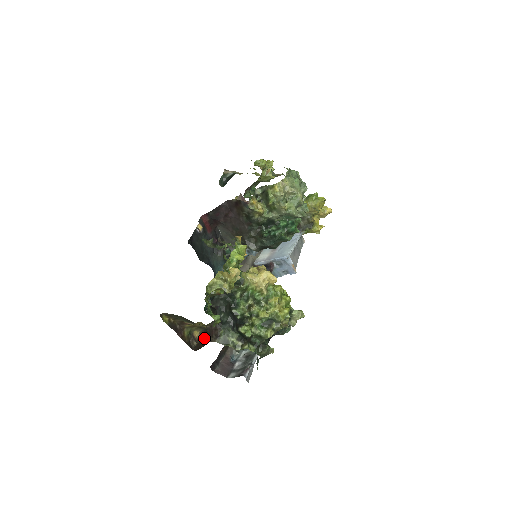
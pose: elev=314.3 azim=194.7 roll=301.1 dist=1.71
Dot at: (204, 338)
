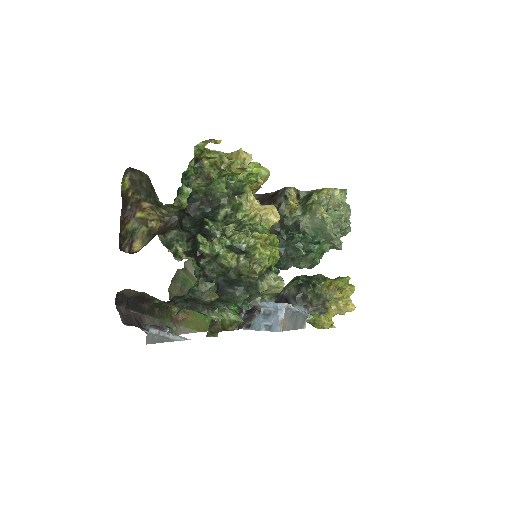
Dot at: occluded
